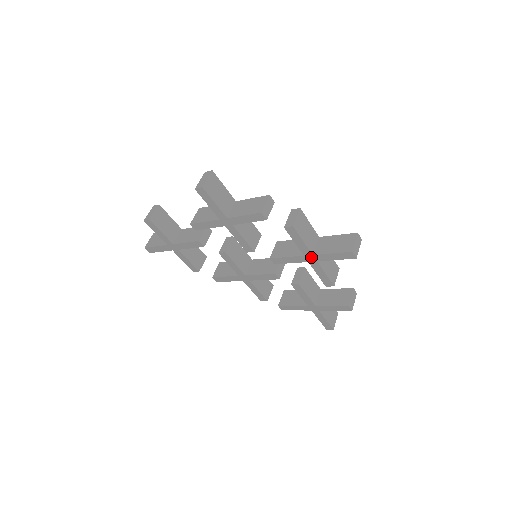
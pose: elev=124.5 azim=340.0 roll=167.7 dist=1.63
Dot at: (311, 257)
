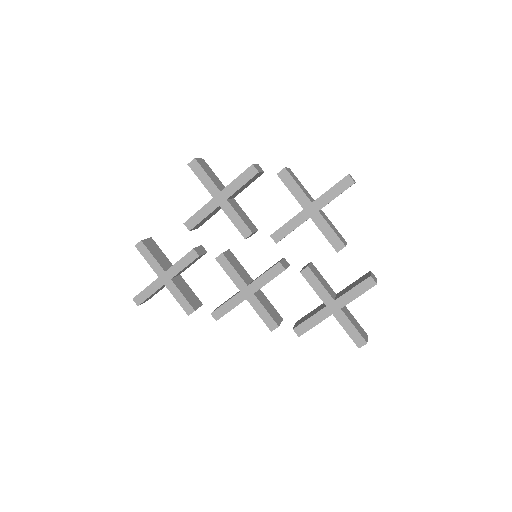
Dot at: (311, 207)
